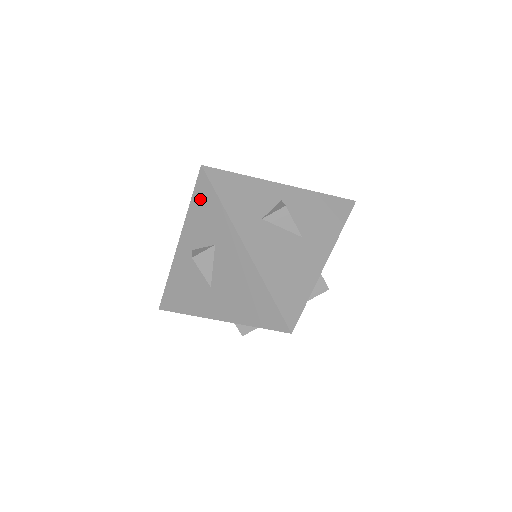
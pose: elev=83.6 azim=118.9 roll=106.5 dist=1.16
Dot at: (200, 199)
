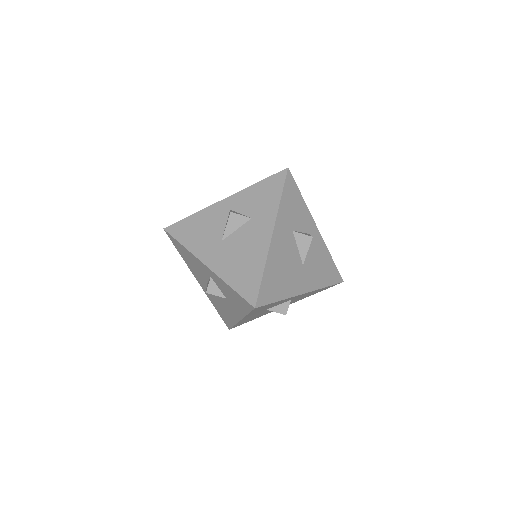
Dot at: (268, 185)
